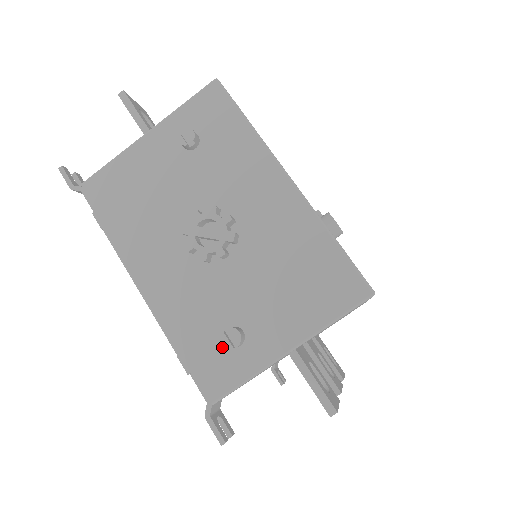
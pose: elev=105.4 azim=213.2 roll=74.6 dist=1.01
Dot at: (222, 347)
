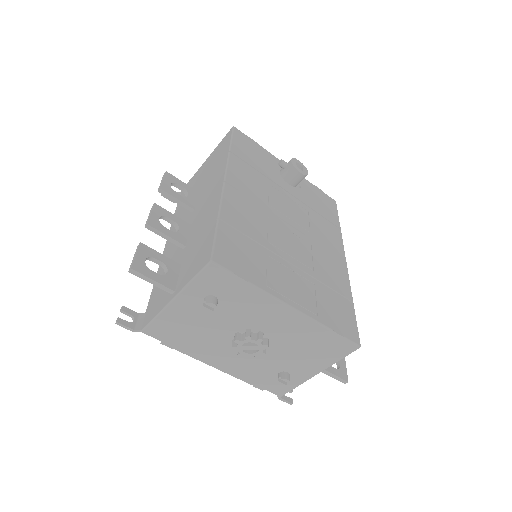
Dot at: occluded
